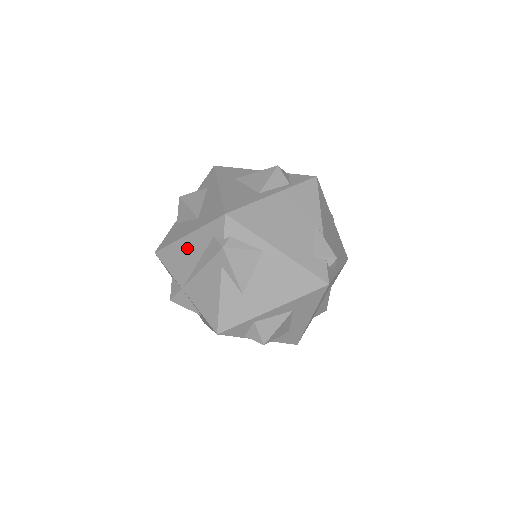
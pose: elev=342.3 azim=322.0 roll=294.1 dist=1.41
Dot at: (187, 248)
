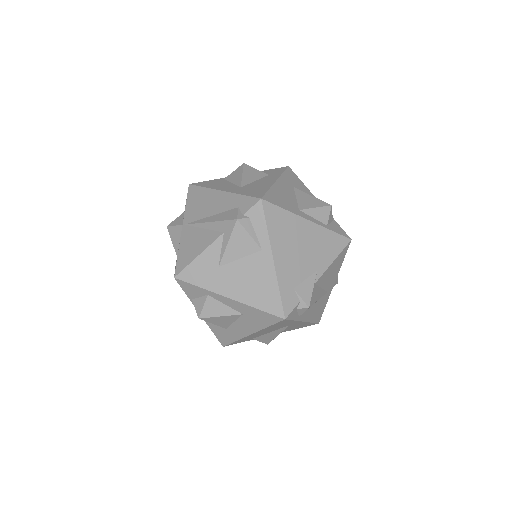
Dot at: (213, 200)
